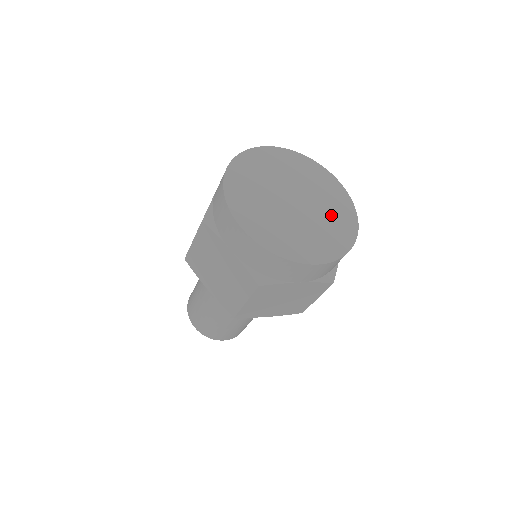
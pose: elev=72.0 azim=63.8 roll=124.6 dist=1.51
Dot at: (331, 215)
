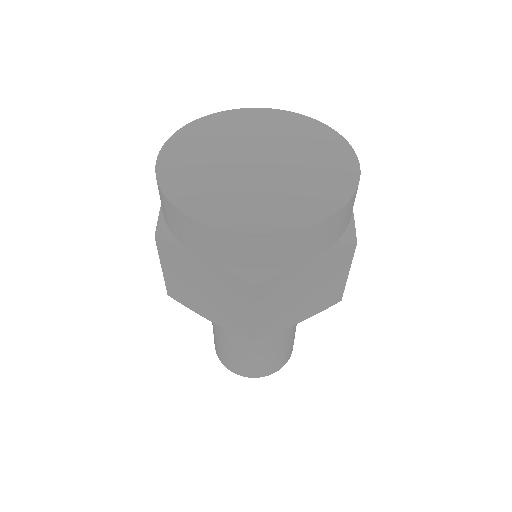
Dot at: (314, 158)
